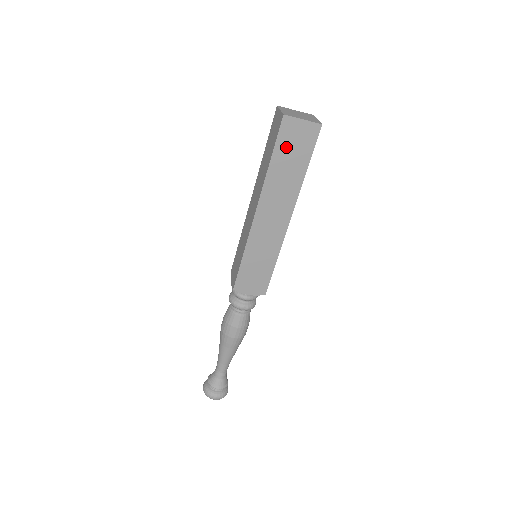
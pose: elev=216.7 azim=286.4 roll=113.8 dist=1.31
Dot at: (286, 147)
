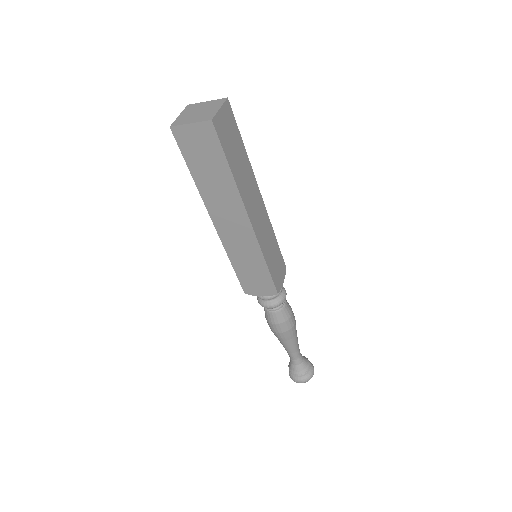
Dot at: (195, 156)
